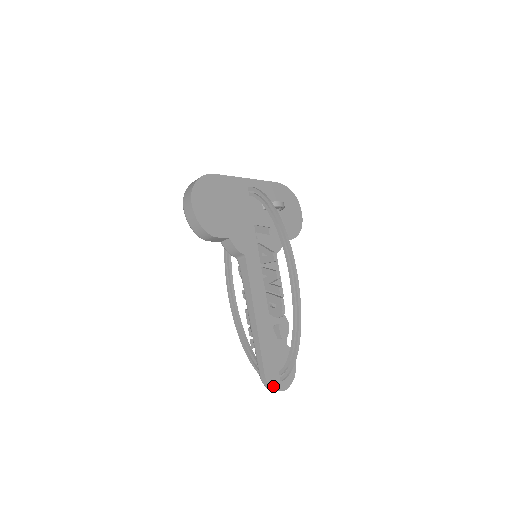
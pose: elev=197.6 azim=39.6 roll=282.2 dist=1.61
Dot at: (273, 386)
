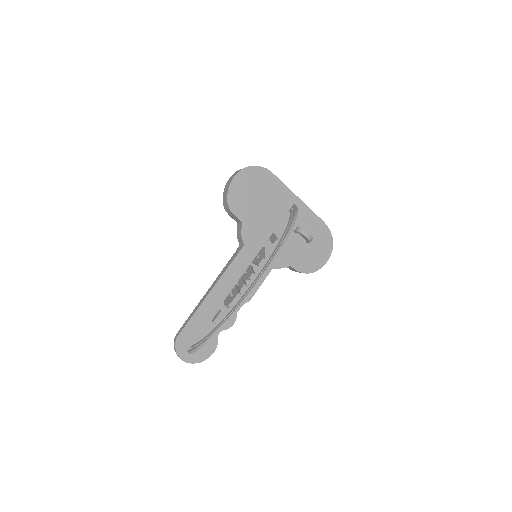
Dot at: (178, 349)
